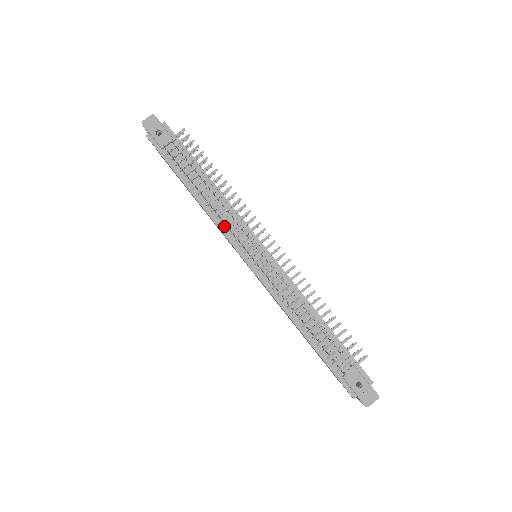
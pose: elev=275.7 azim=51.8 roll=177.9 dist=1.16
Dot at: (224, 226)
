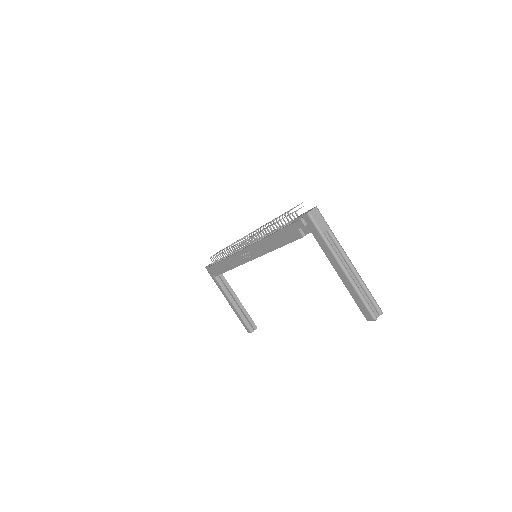
Dot at: occluded
